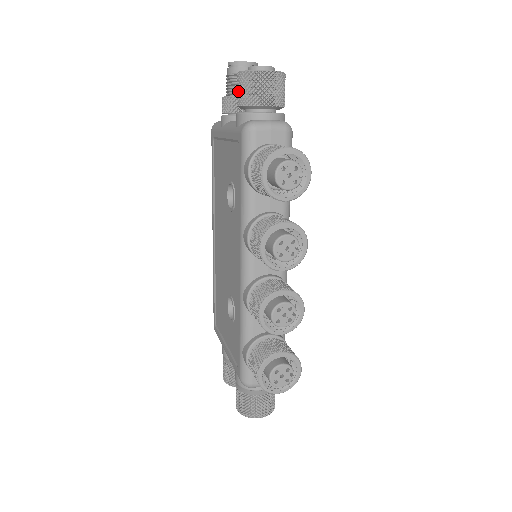
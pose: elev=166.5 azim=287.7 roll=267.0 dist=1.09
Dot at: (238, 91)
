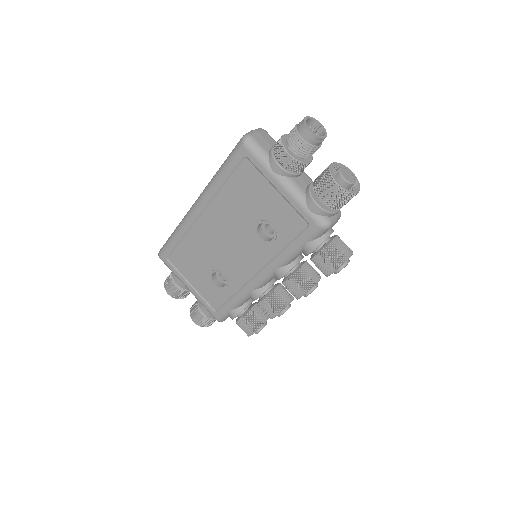
Dot at: (328, 194)
